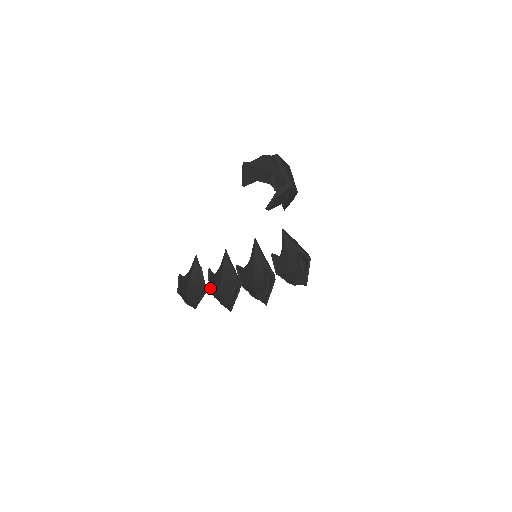
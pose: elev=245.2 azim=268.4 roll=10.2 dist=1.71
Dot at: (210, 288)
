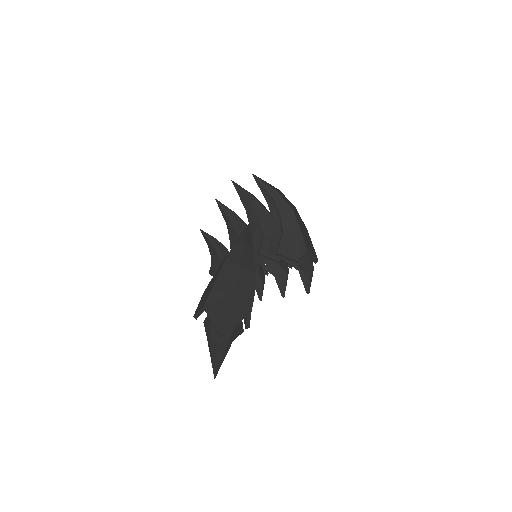
Dot at: occluded
